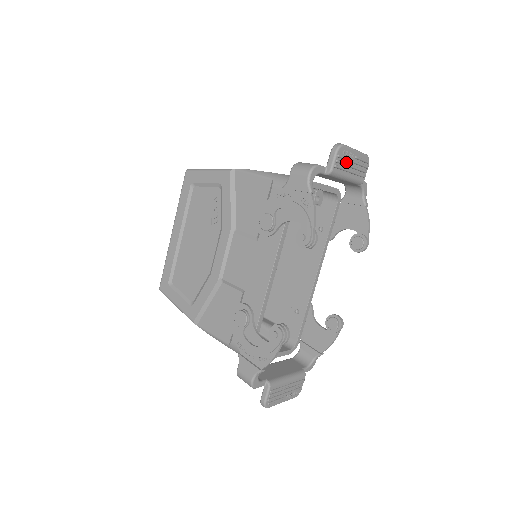
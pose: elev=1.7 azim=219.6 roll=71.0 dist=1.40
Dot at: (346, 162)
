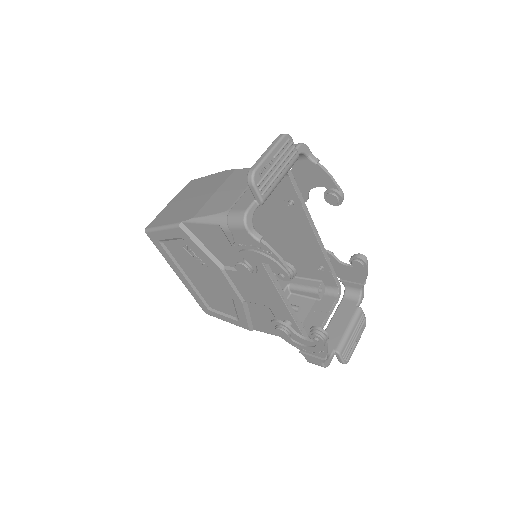
Dot at: (269, 175)
